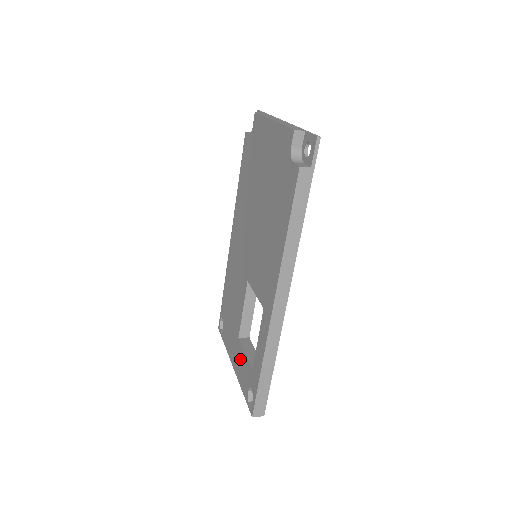
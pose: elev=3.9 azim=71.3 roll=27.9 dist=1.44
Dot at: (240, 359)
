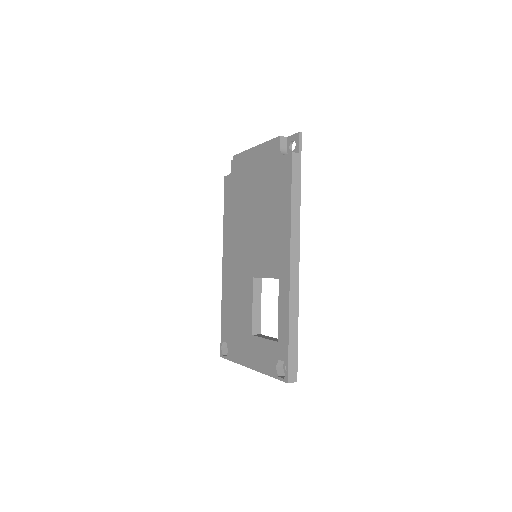
Dot at: (259, 350)
